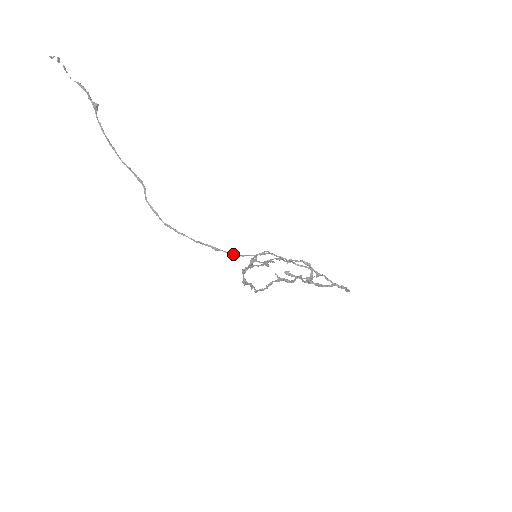
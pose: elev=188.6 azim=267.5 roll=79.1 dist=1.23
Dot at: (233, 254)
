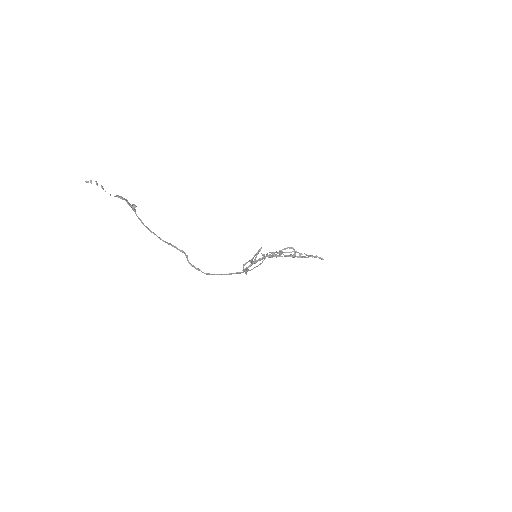
Dot at: (250, 270)
